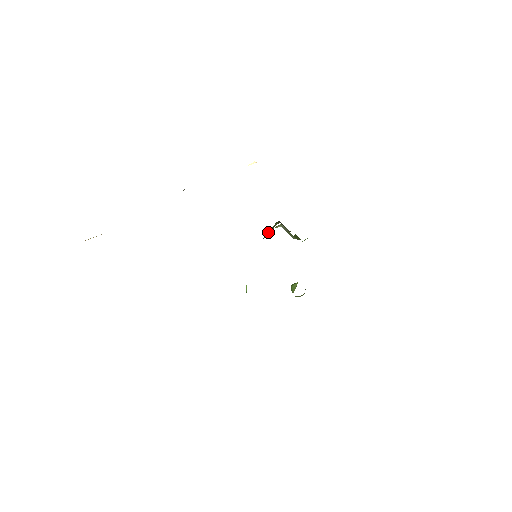
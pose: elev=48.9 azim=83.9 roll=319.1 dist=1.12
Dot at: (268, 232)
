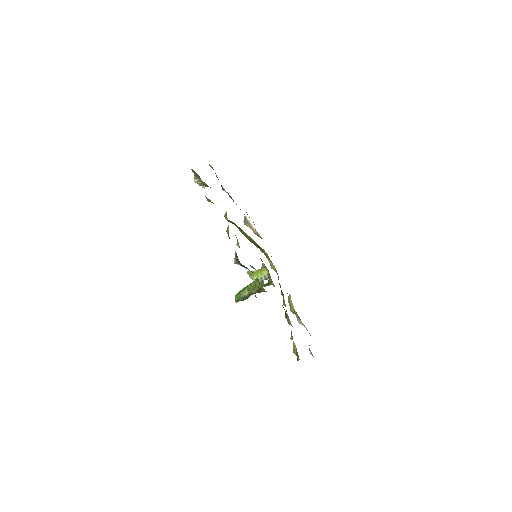
Dot at: (250, 274)
